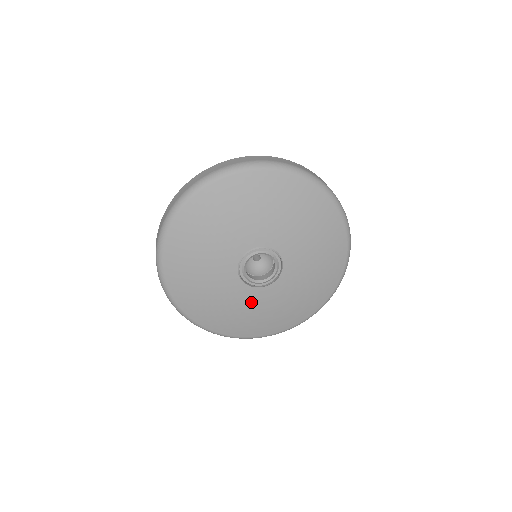
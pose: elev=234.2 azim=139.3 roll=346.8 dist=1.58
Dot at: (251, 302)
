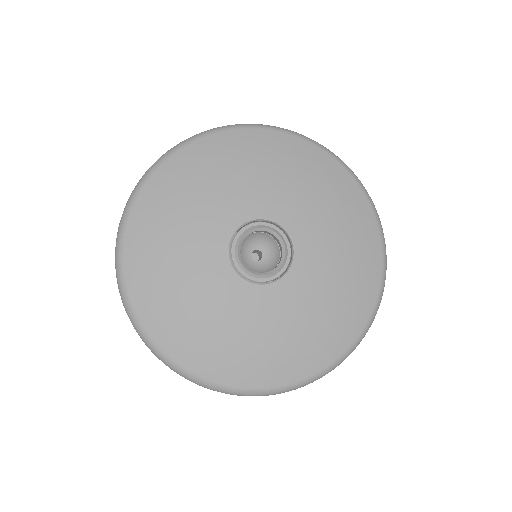
Dot at: (291, 304)
